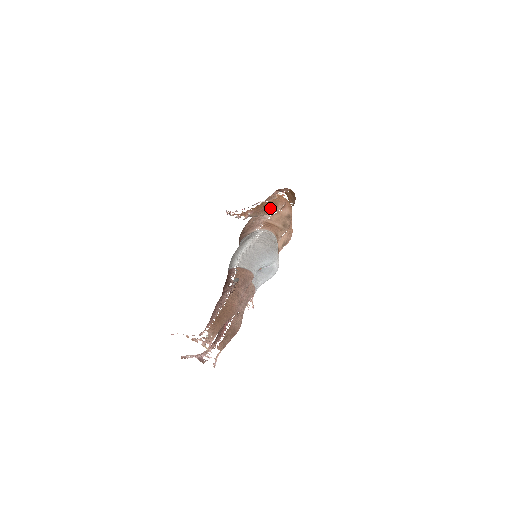
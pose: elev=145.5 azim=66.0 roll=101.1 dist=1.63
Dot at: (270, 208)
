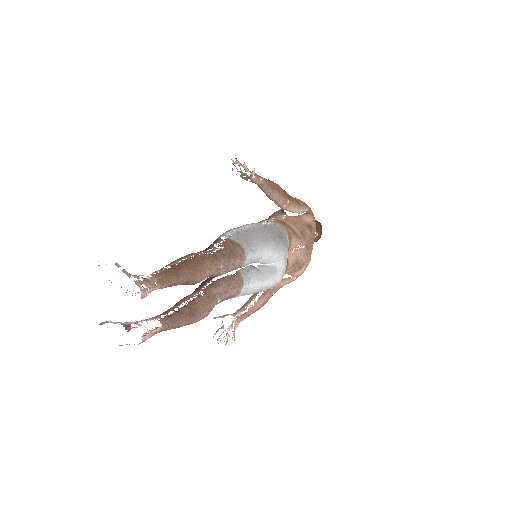
Dot at: (289, 199)
